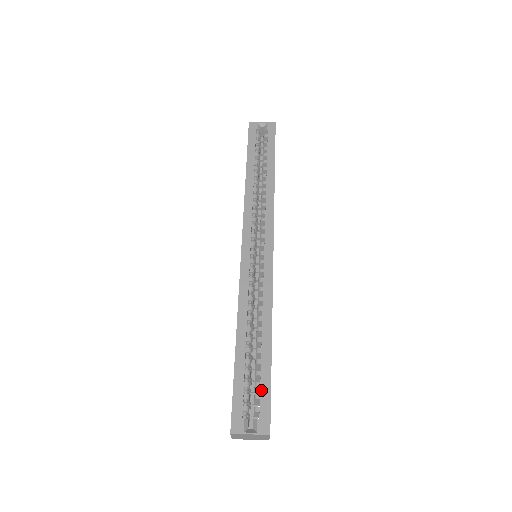
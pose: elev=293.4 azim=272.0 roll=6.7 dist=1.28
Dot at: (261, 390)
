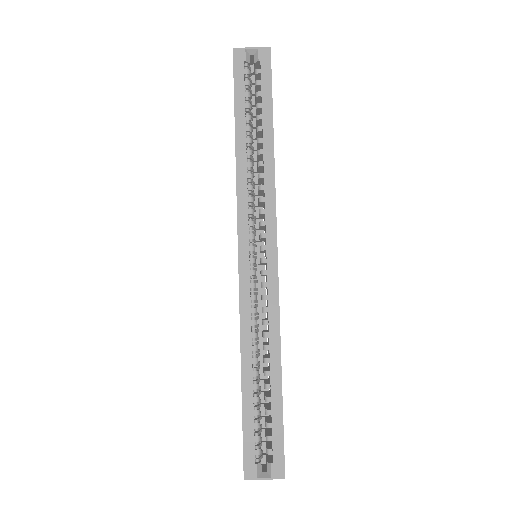
Dot at: (273, 433)
